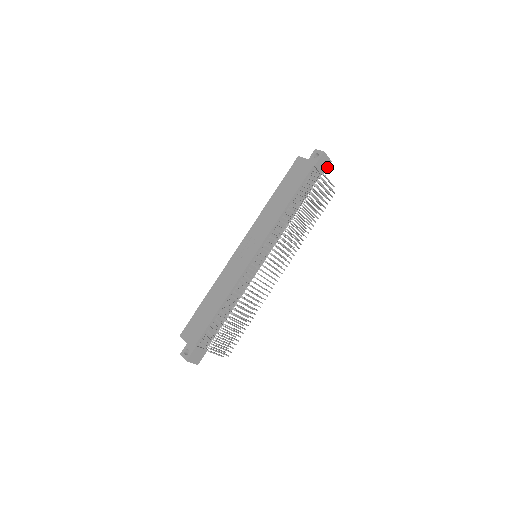
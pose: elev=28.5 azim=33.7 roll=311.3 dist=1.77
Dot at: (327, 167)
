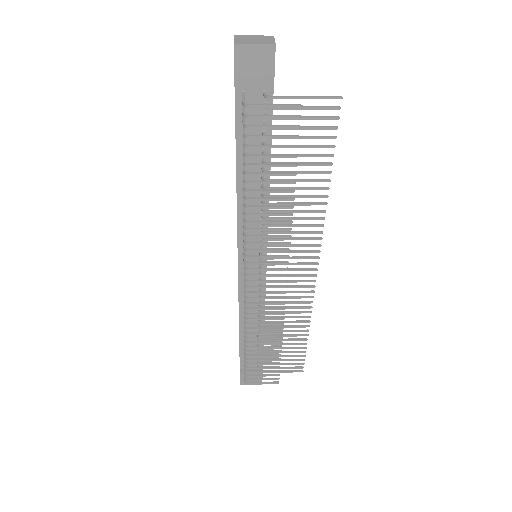
Dot at: (273, 63)
